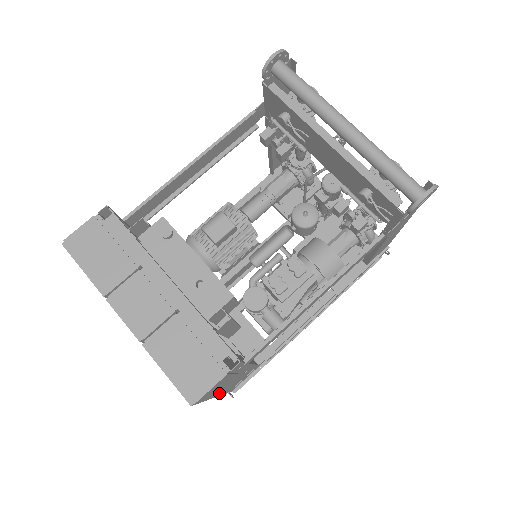
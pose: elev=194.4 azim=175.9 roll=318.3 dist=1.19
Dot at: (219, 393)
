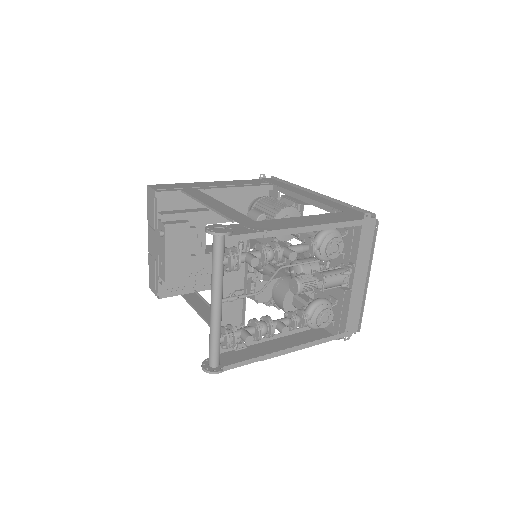
Dot at: occluded
